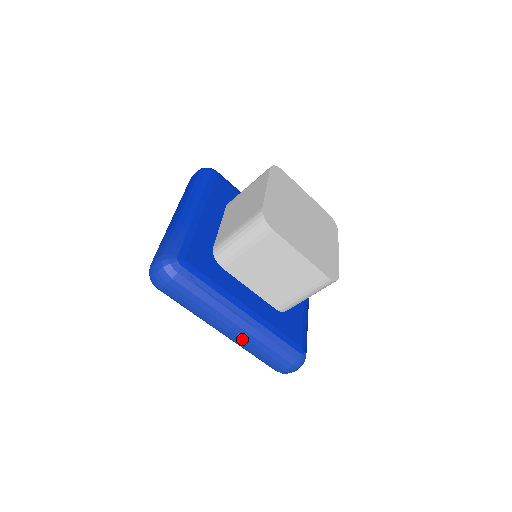
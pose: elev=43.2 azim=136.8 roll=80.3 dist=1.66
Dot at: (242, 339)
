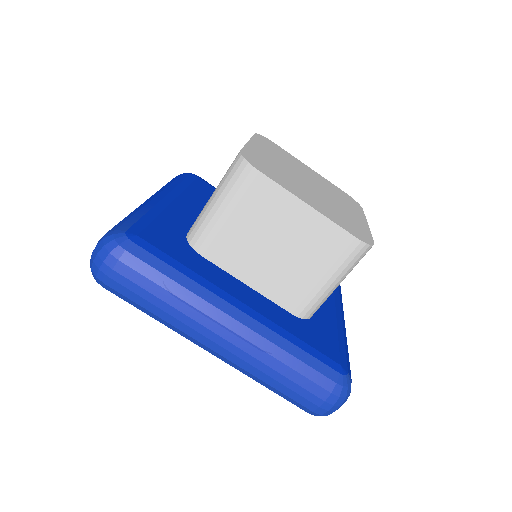
Dot at: (242, 355)
